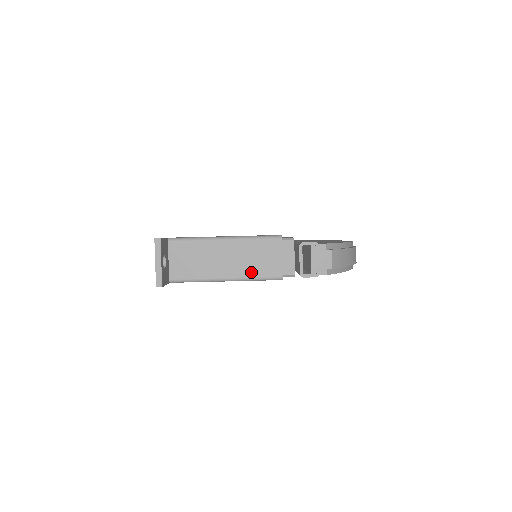
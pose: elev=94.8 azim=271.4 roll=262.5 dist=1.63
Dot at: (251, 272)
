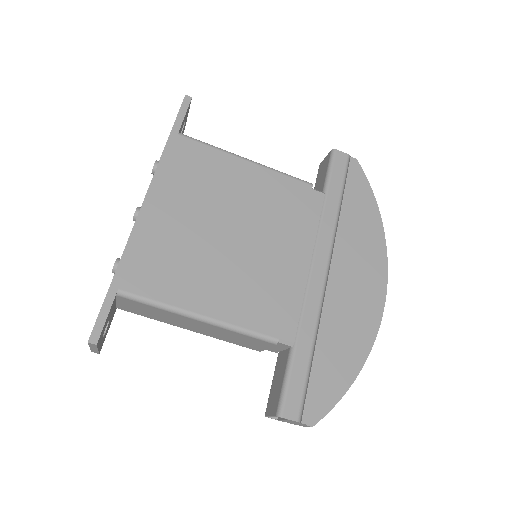
Dot at: (224, 339)
